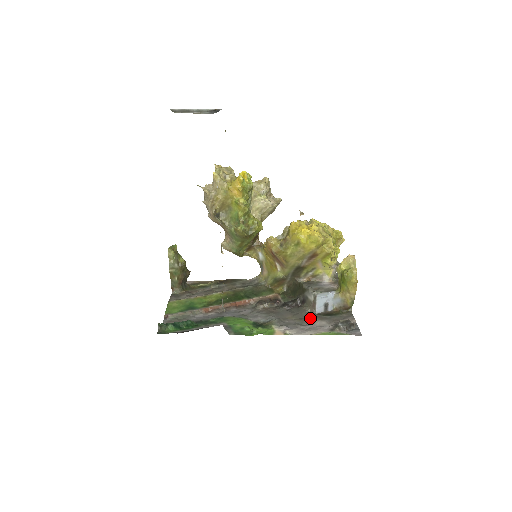
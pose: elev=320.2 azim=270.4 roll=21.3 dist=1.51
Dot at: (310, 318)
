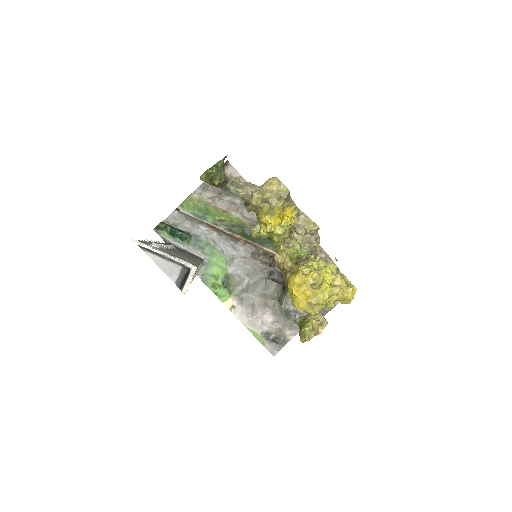
Dot at: (269, 306)
